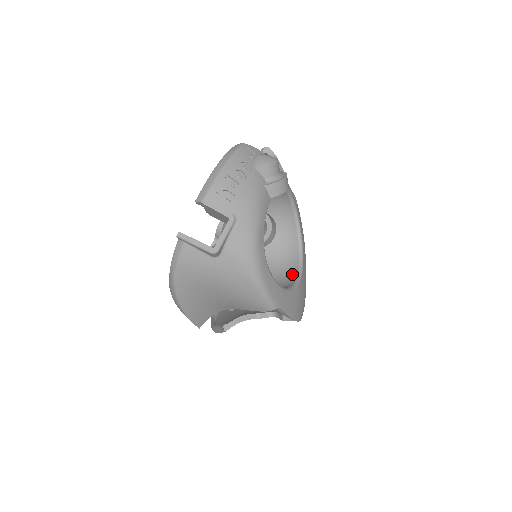
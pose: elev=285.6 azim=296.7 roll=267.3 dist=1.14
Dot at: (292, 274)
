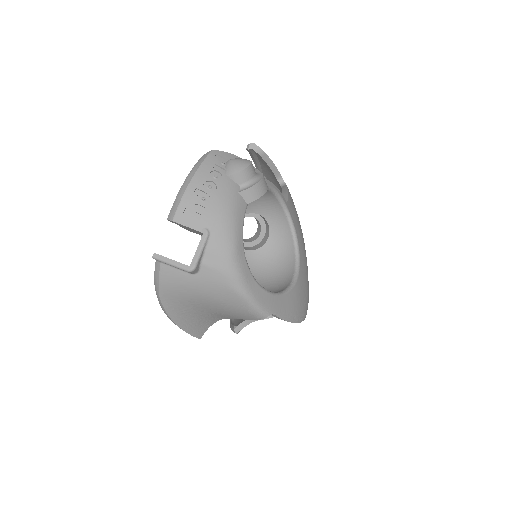
Dot at: (288, 274)
